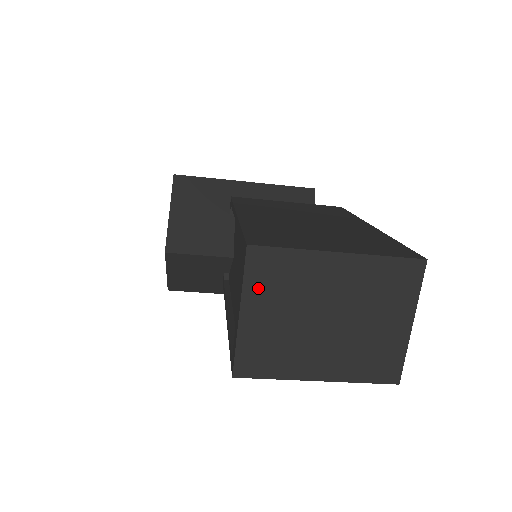
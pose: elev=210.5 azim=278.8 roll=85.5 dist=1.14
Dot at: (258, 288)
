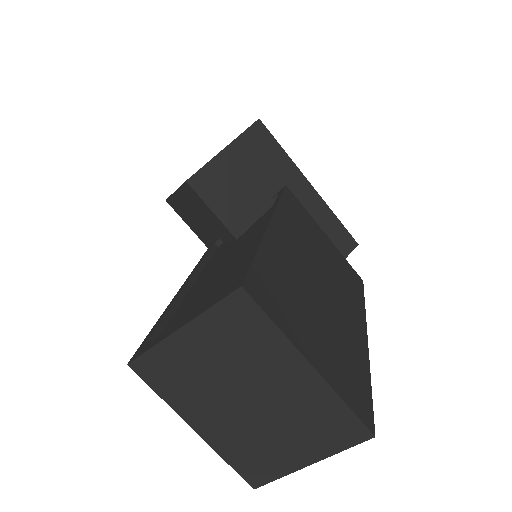
Dot at: (216, 325)
